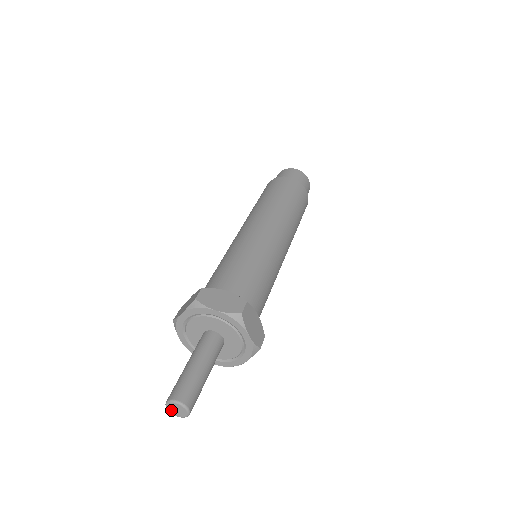
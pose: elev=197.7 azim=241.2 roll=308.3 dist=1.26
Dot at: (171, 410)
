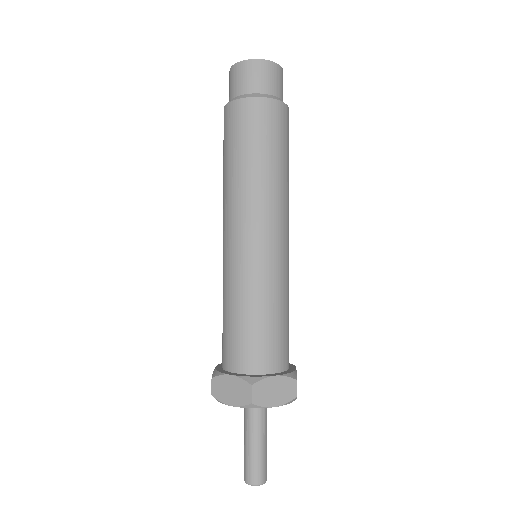
Dot at: occluded
